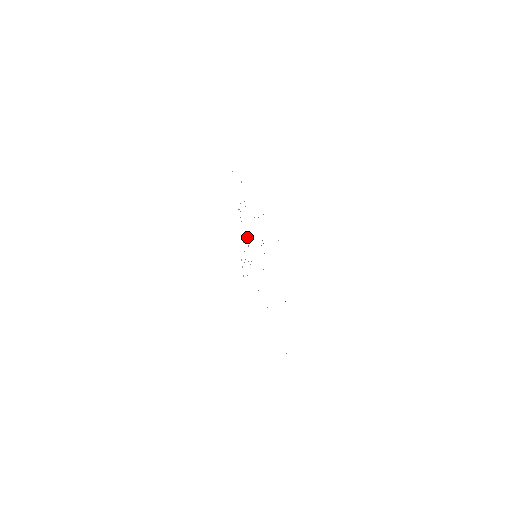
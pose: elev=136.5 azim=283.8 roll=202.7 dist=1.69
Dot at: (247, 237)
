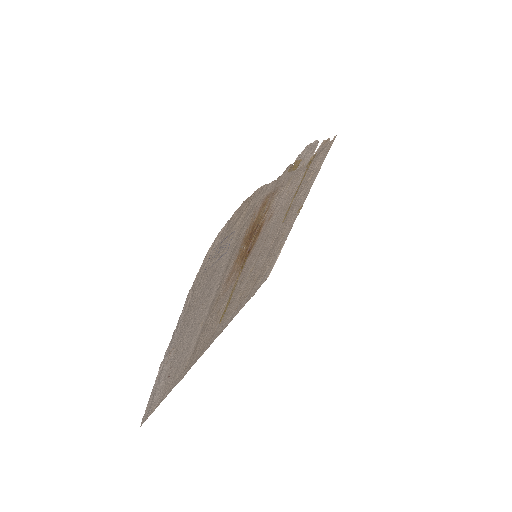
Dot at: (279, 227)
